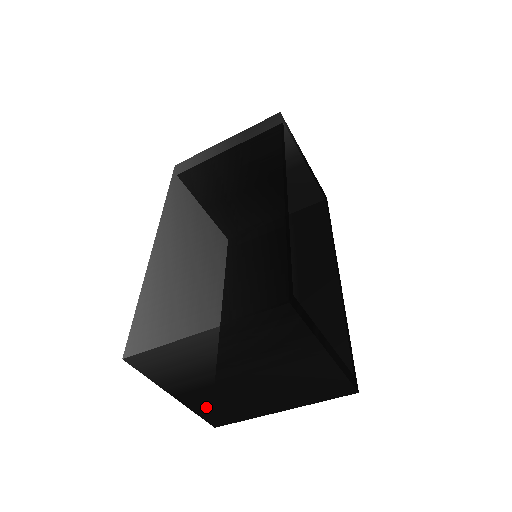
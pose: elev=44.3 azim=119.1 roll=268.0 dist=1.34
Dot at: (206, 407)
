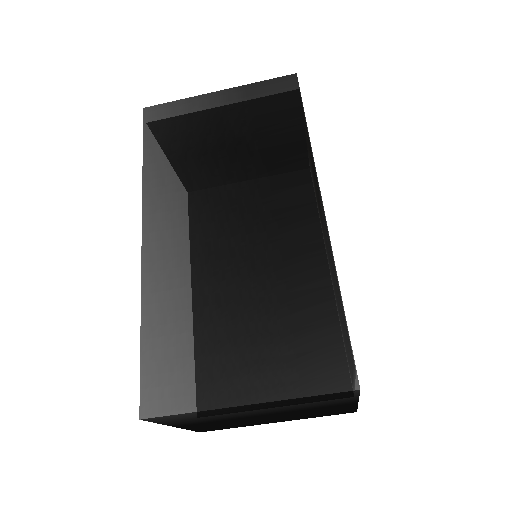
Dot at: (203, 427)
